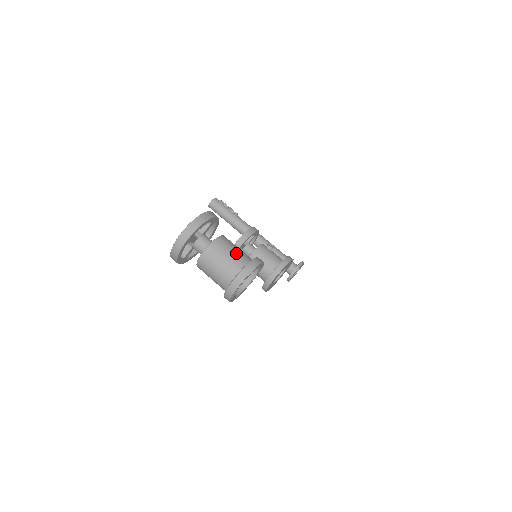
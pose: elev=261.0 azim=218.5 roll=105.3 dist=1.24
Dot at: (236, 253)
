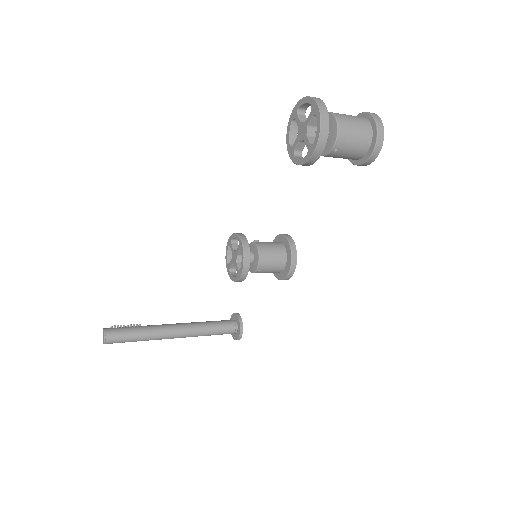
Dot at: occluded
